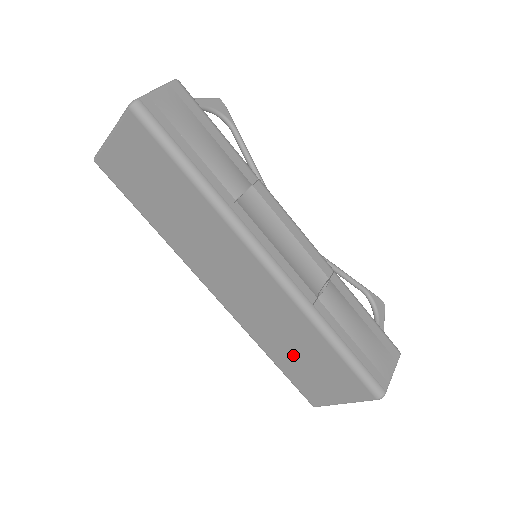
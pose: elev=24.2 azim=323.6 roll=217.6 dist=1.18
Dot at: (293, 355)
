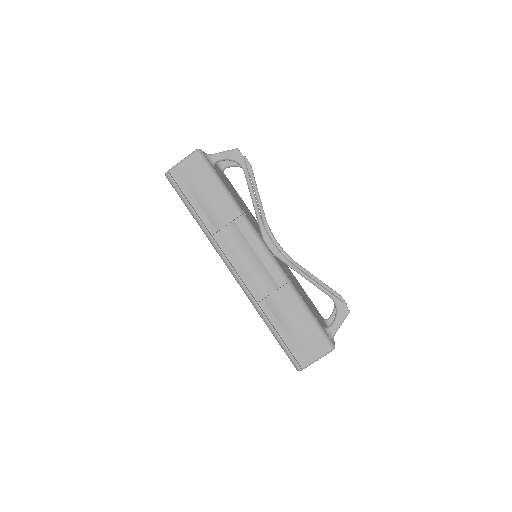
Dot at: occluded
